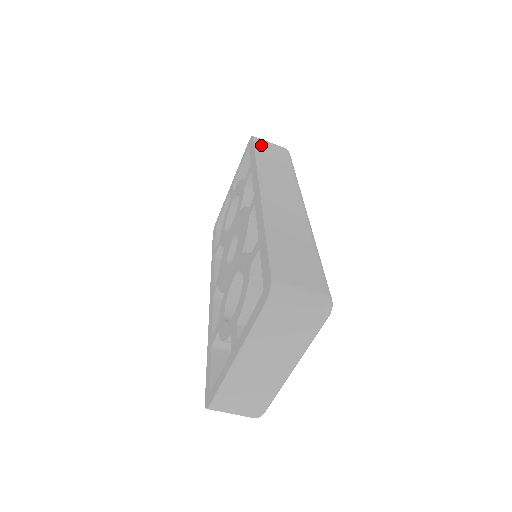
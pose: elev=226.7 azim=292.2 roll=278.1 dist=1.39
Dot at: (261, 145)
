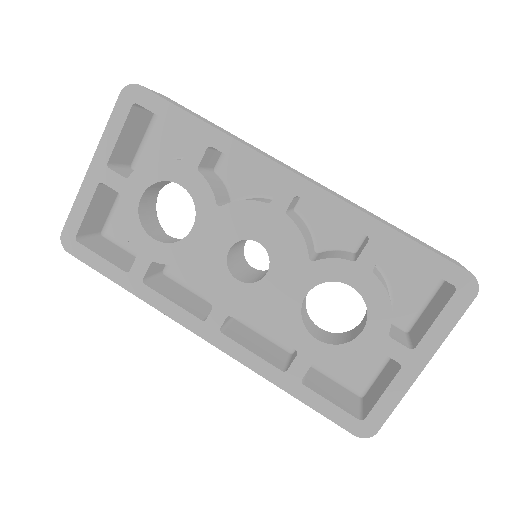
Dot at: (167, 99)
